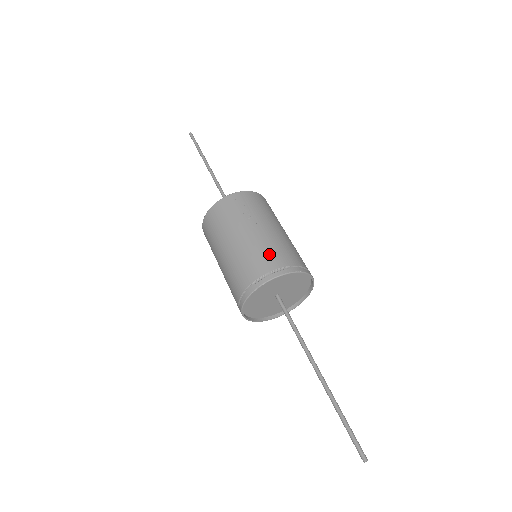
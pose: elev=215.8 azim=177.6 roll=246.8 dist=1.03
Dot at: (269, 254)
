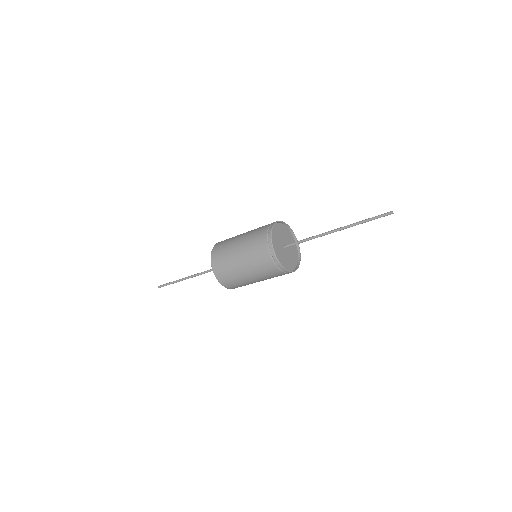
Dot at: (257, 236)
